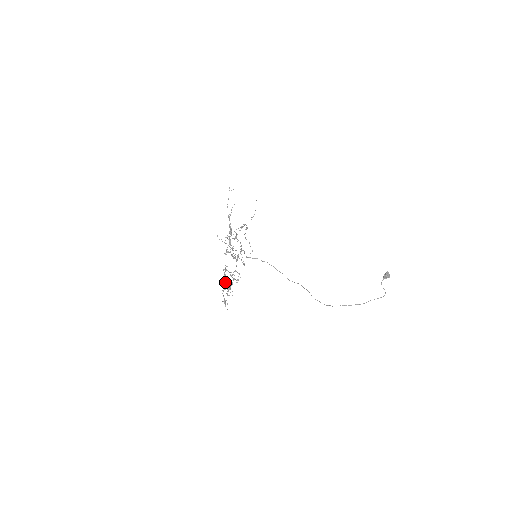
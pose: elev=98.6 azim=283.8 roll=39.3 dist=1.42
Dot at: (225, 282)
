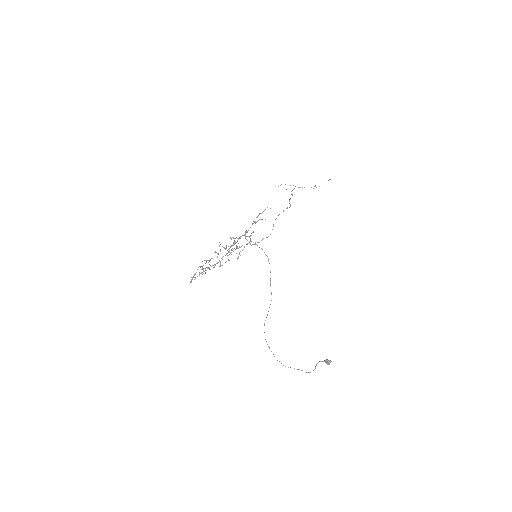
Dot at: occluded
